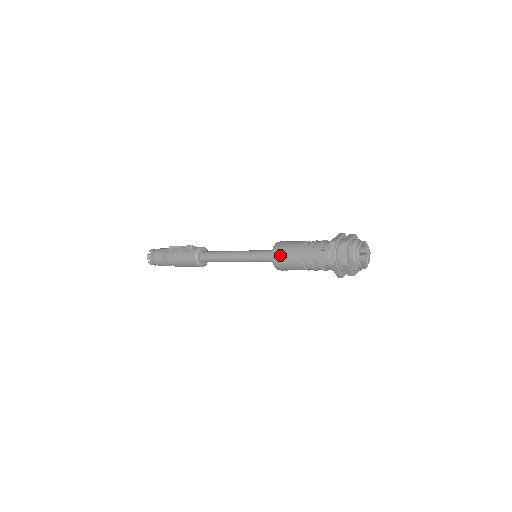
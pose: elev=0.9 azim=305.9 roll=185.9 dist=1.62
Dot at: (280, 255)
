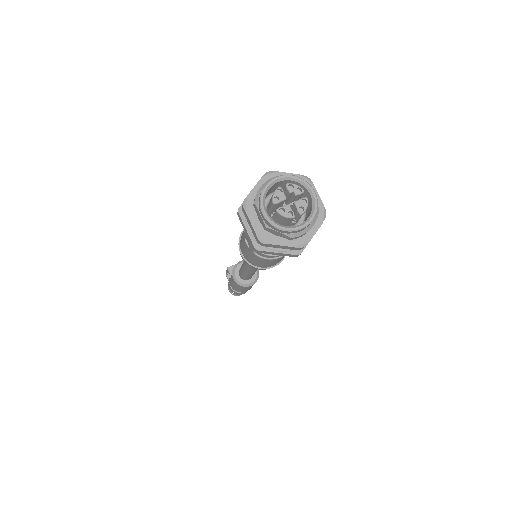
Dot at: (243, 254)
